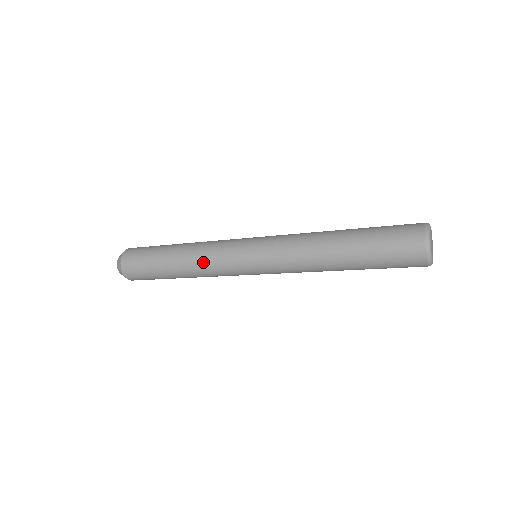
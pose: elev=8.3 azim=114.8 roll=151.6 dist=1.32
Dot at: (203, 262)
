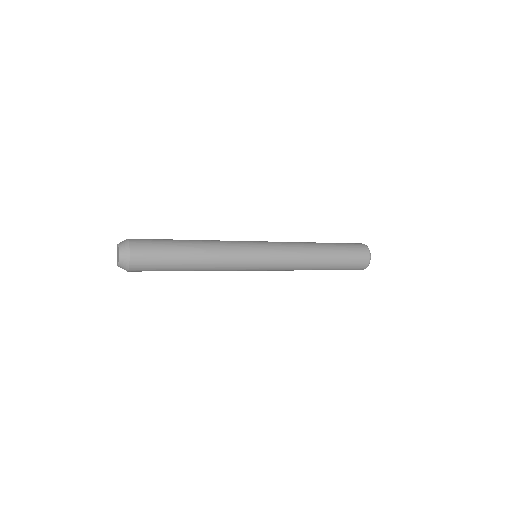
Dot at: (220, 270)
